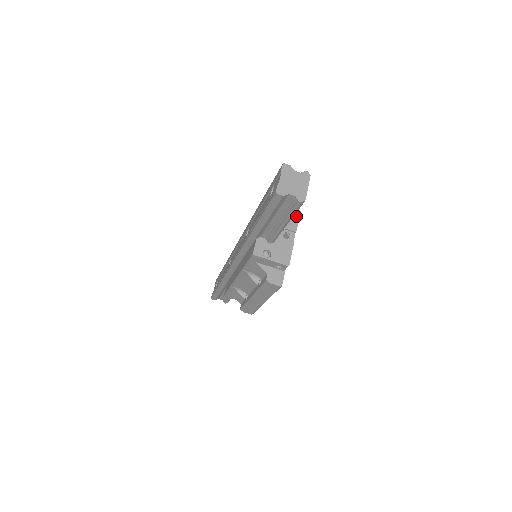
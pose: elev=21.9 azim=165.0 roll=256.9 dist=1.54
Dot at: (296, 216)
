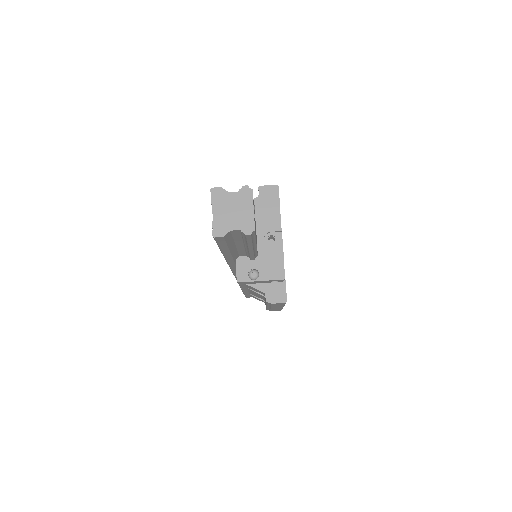
Dot at: (275, 209)
